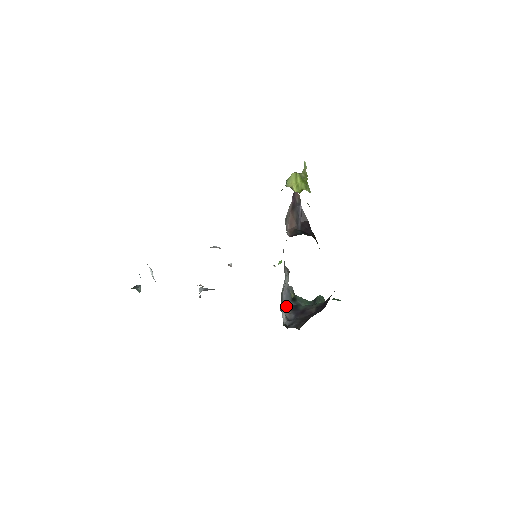
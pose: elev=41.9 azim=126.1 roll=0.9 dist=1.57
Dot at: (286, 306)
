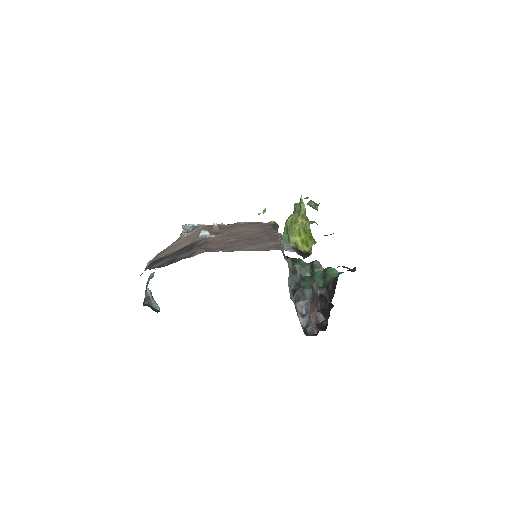
Dot at: (291, 286)
